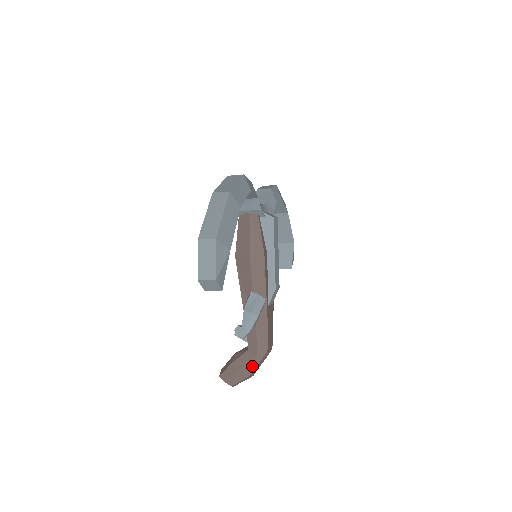
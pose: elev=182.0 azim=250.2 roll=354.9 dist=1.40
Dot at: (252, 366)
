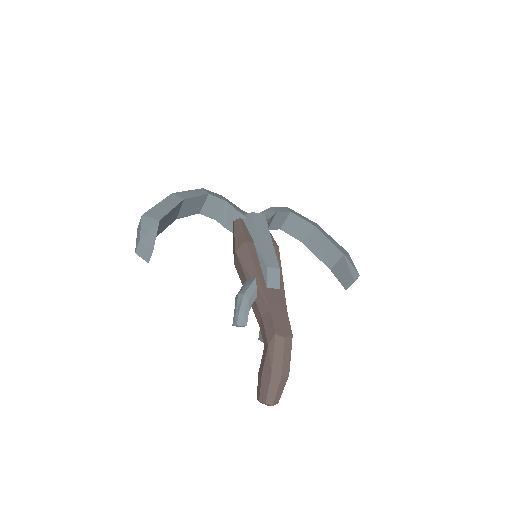
Dot at: (269, 361)
